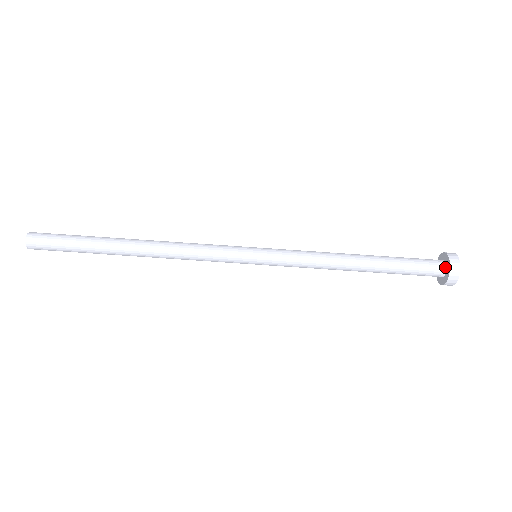
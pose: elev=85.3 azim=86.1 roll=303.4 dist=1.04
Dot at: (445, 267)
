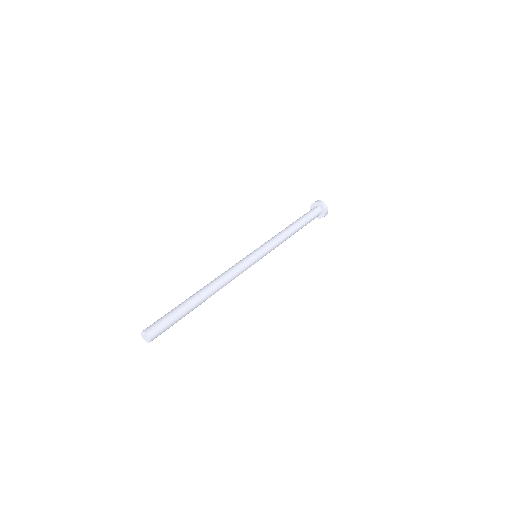
Dot at: (318, 207)
